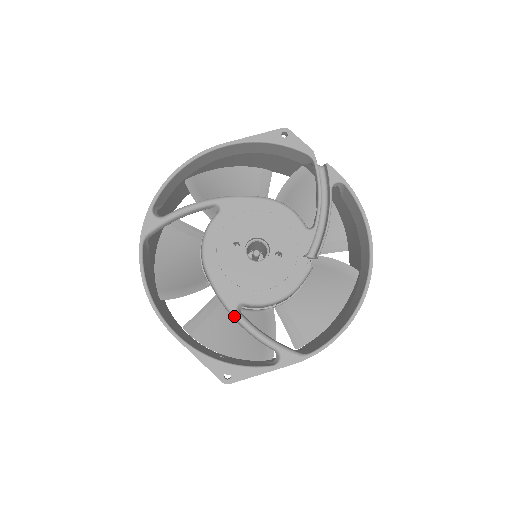
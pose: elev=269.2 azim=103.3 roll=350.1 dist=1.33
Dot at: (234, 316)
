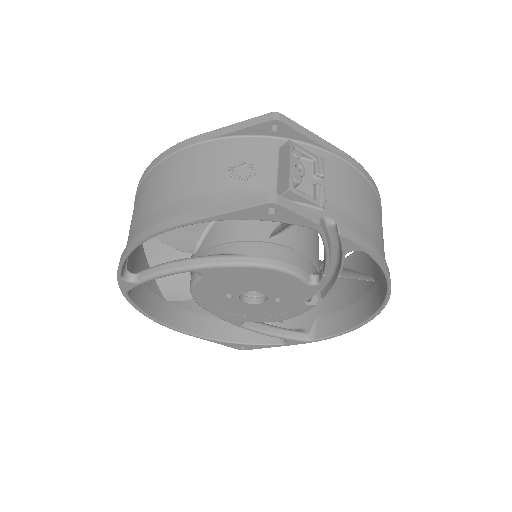
Dot at: occluded
